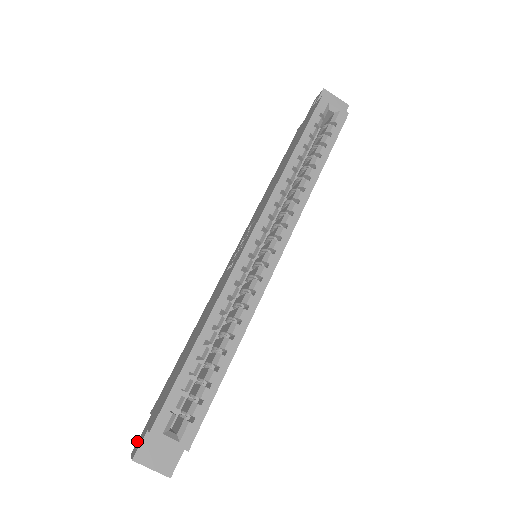
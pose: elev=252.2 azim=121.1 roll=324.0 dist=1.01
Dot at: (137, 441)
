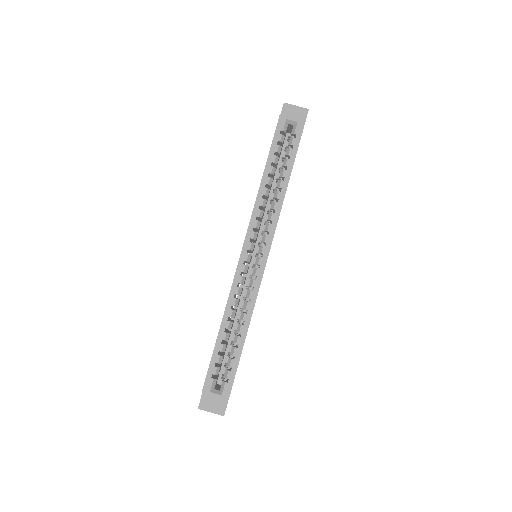
Dot at: occluded
